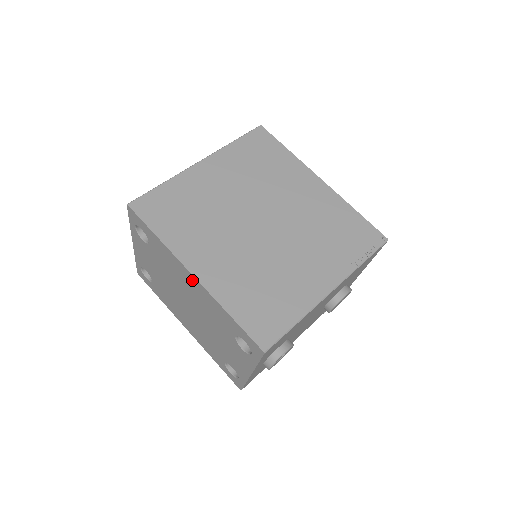
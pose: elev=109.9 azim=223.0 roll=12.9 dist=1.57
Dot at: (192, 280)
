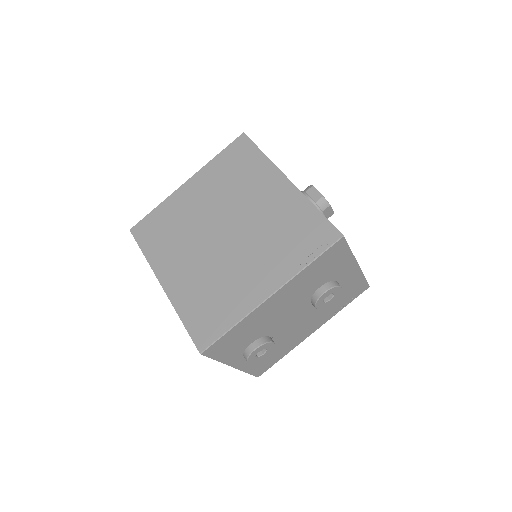
Dot at: occluded
